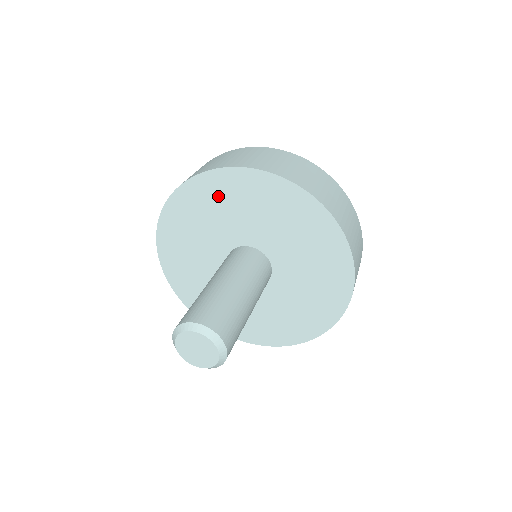
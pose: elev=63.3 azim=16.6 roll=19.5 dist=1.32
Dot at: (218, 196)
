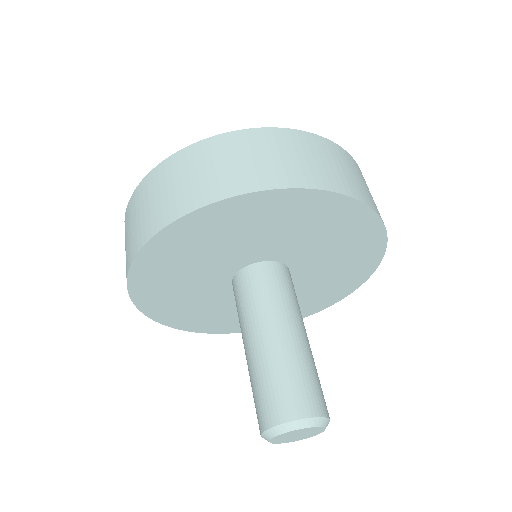
Dot at: (321, 218)
